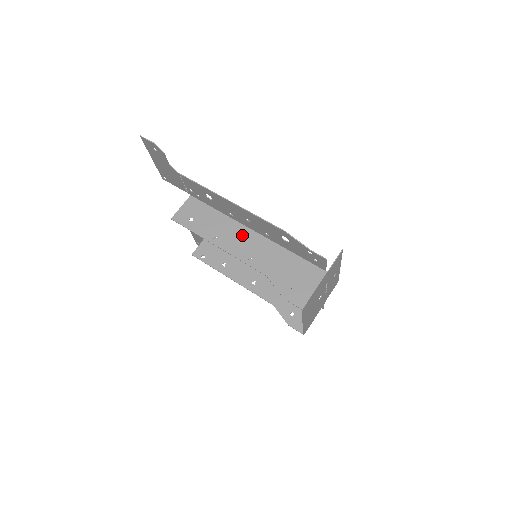
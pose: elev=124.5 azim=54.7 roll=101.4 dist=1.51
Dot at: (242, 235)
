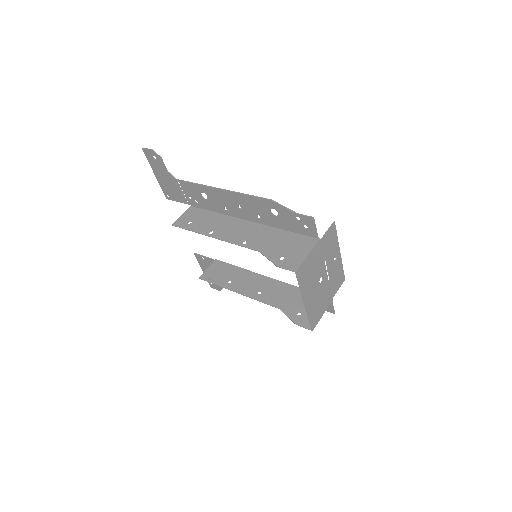
Dot at: (237, 225)
